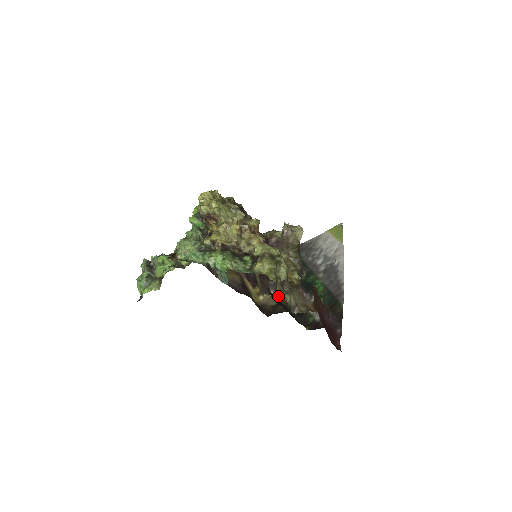
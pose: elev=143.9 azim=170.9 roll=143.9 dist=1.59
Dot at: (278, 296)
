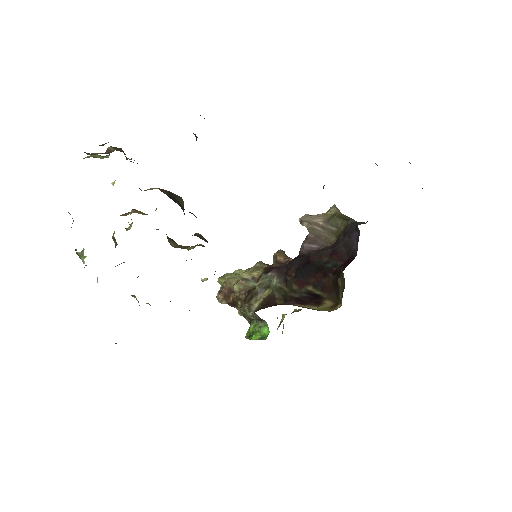
Dot at: (341, 270)
